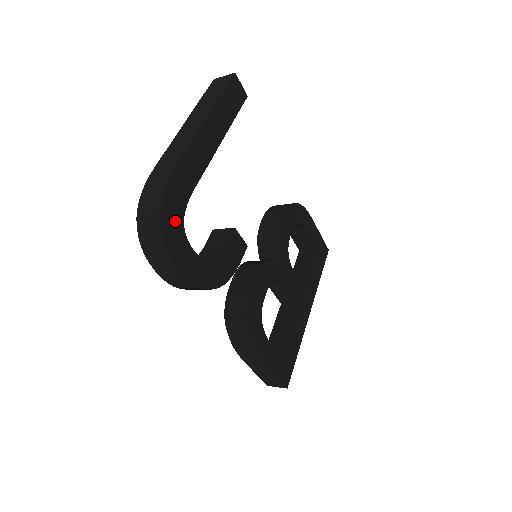
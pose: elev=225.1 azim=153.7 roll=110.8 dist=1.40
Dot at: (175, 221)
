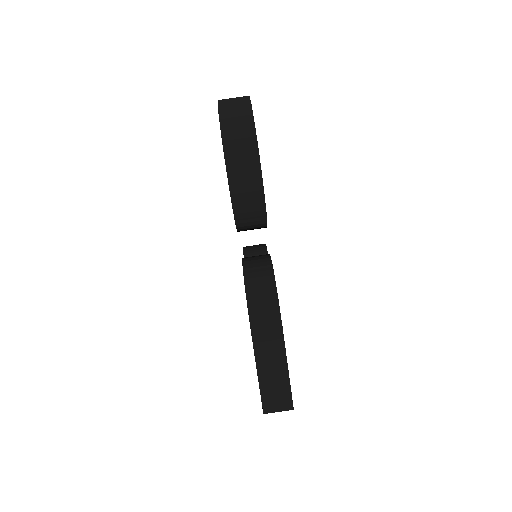
Dot at: occluded
